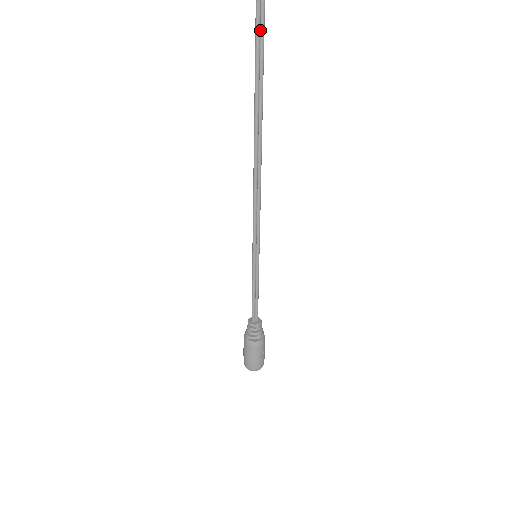
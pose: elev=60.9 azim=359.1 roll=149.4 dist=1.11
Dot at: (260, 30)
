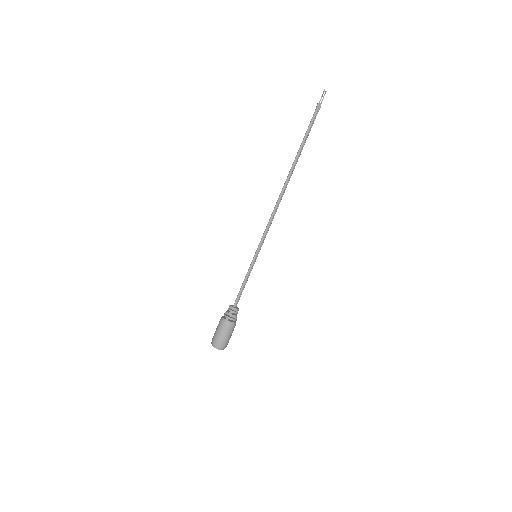
Dot at: (312, 124)
